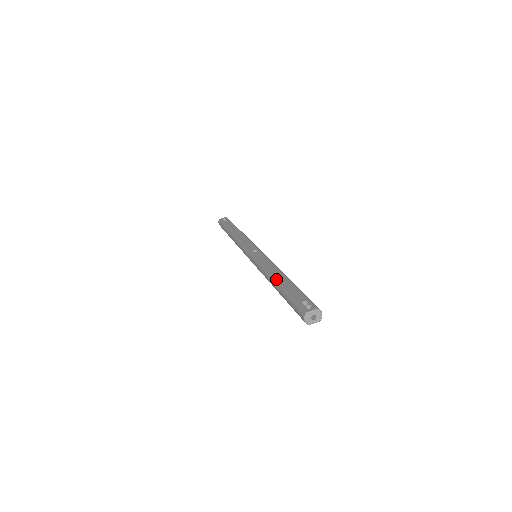
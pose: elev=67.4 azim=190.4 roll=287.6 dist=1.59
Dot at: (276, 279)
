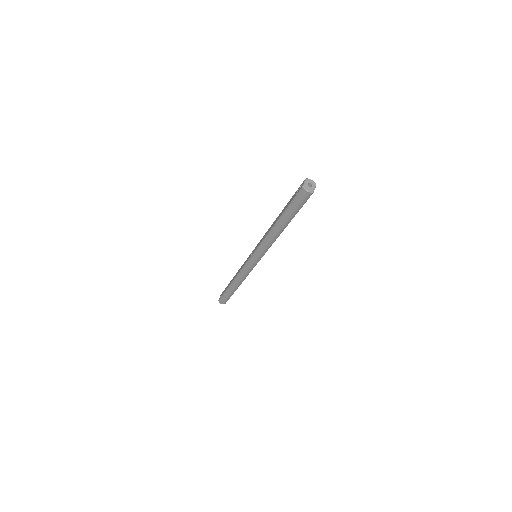
Dot at: (274, 224)
